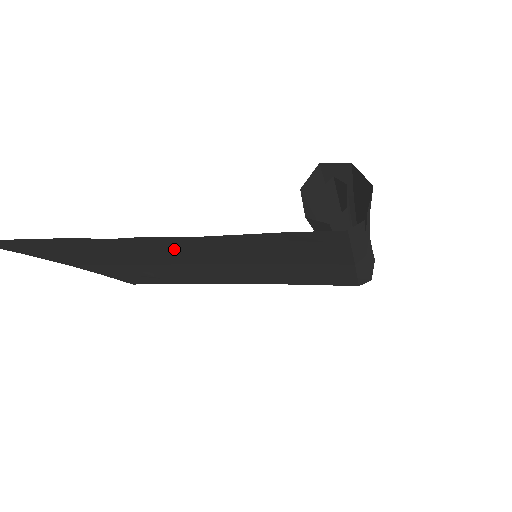
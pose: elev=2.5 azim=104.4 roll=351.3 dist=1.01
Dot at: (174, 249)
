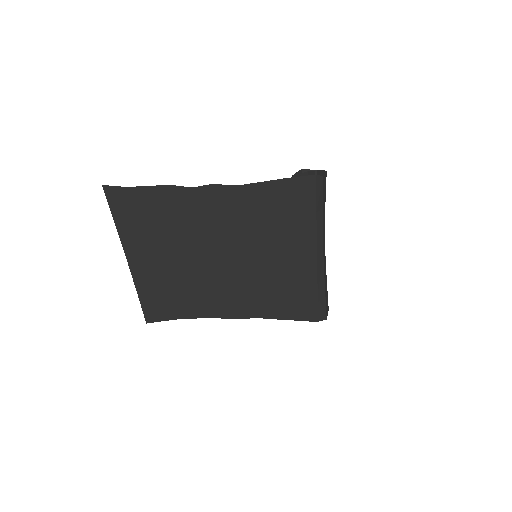
Dot at: (217, 215)
